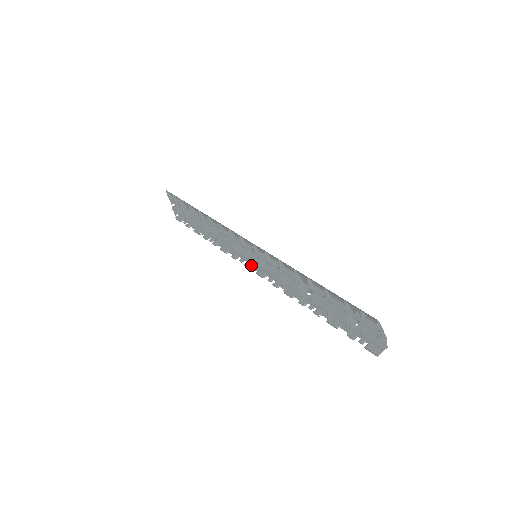
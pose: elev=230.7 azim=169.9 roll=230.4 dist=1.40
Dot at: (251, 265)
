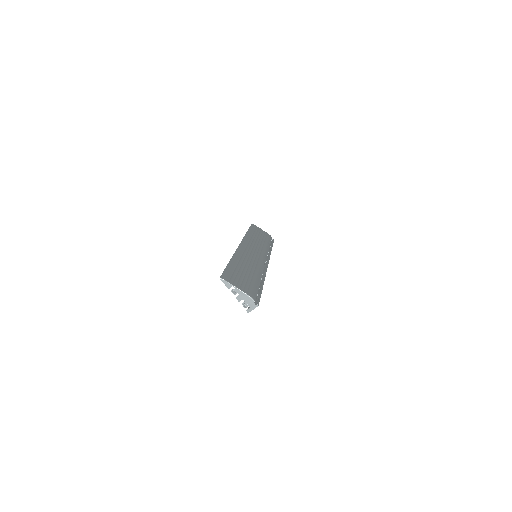
Dot at: occluded
